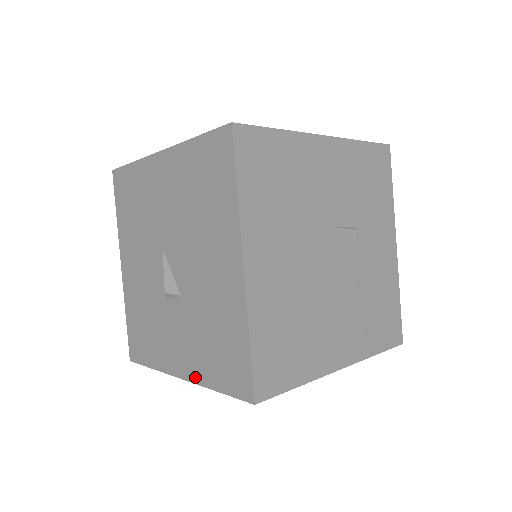
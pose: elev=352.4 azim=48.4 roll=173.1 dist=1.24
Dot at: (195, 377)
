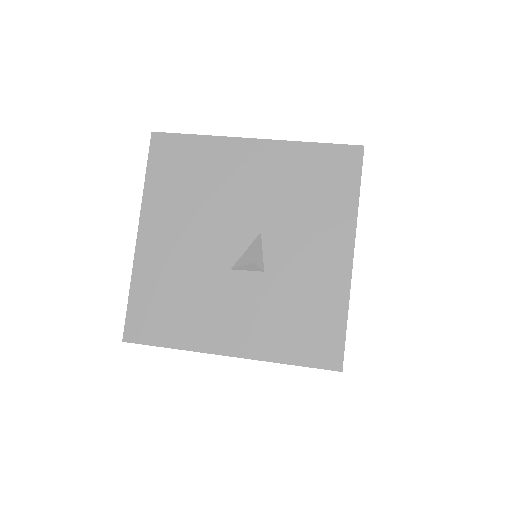
Dot at: occluded
